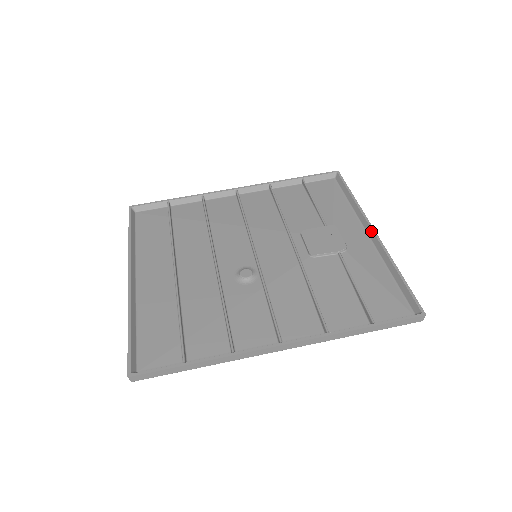
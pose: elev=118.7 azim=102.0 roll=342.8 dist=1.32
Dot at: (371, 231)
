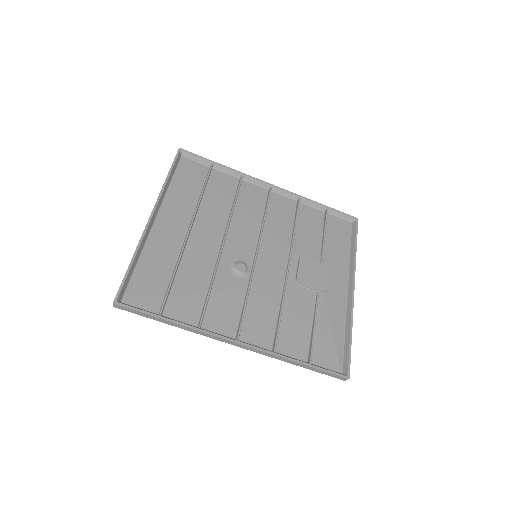
Dot at: (351, 288)
